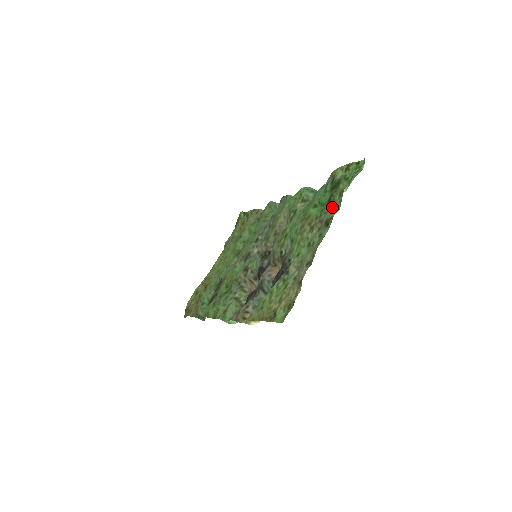
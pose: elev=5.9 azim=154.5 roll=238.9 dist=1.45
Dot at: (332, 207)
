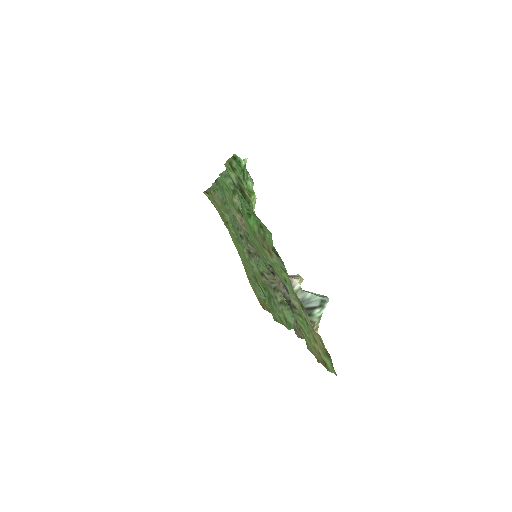
Dot at: (263, 229)
